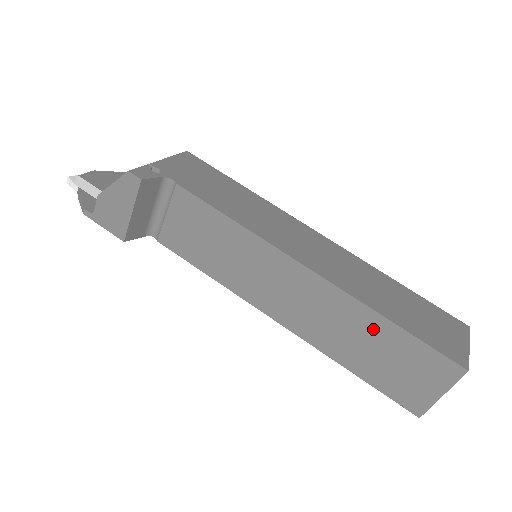
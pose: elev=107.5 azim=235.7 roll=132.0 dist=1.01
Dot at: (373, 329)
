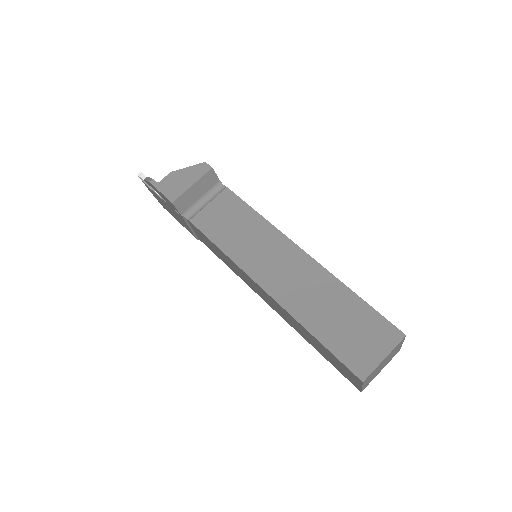
Dot at: (340, 298)
